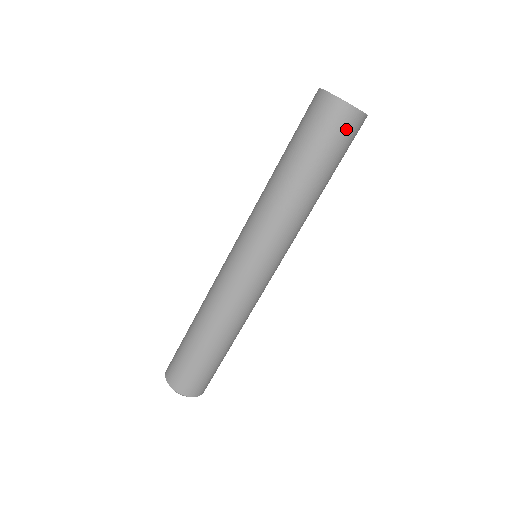
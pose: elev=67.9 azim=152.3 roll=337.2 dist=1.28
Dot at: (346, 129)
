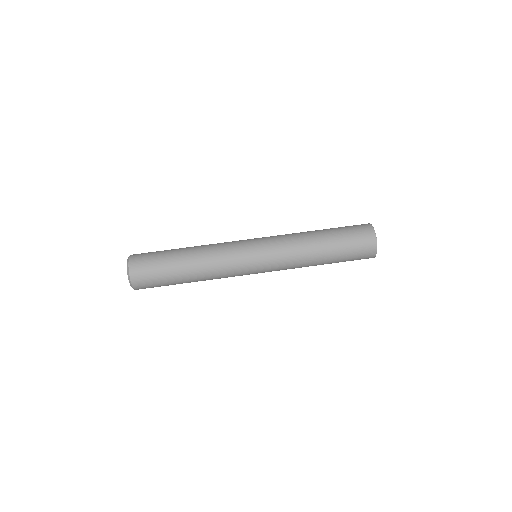
Dot at: (364, 251)
